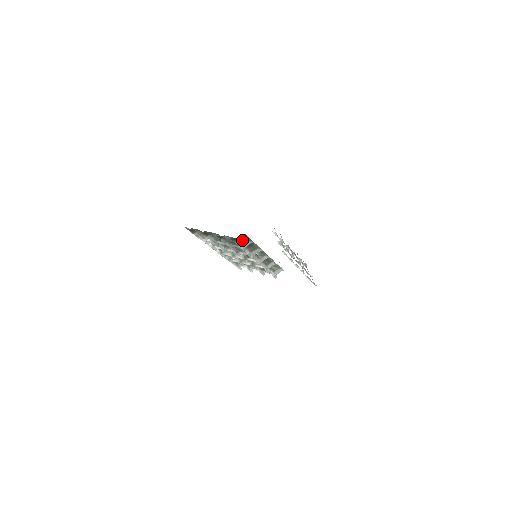
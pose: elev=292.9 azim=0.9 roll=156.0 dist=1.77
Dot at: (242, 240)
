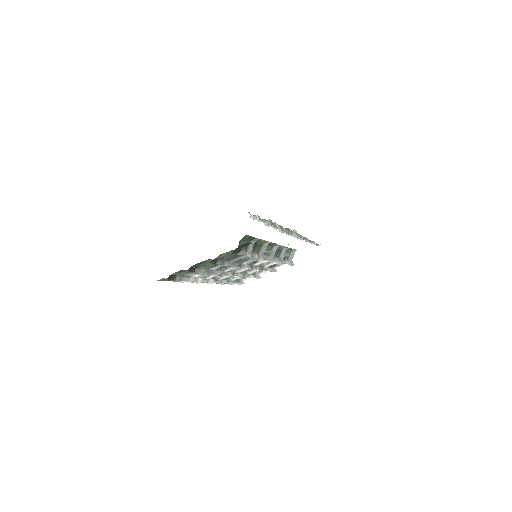
Dot at: occluded
